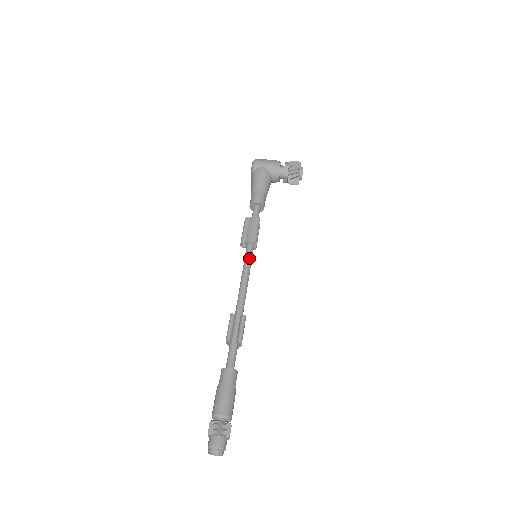
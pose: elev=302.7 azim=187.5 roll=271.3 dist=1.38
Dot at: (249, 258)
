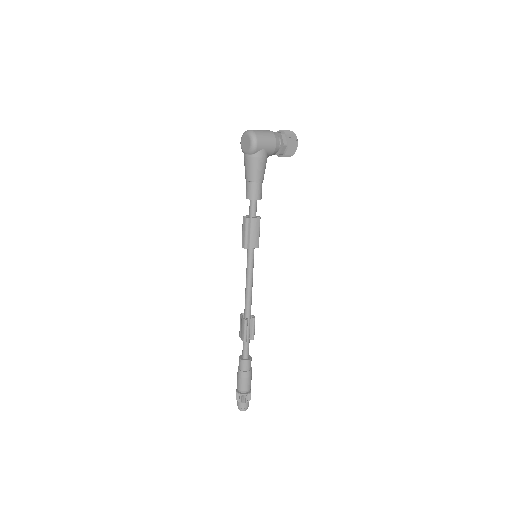
Dot at: (253, 263)
